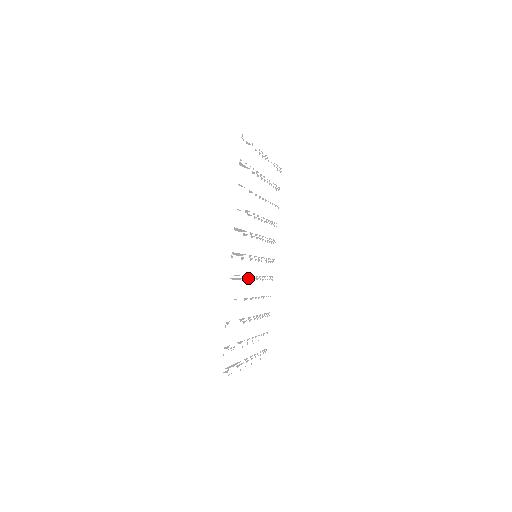
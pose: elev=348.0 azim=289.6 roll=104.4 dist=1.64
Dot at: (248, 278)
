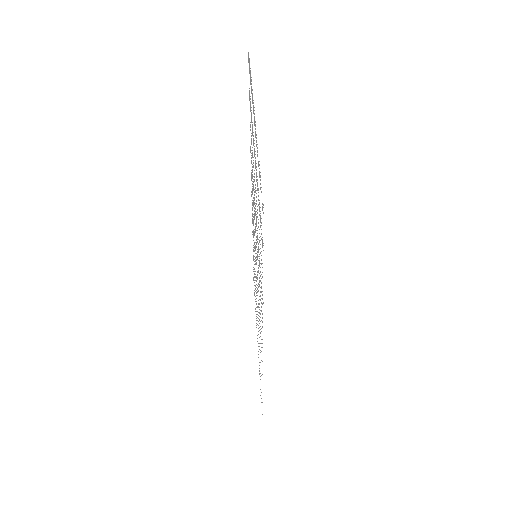
Dot at: occluded
